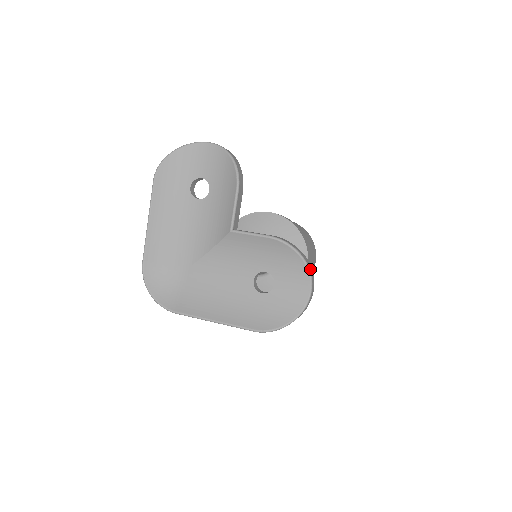
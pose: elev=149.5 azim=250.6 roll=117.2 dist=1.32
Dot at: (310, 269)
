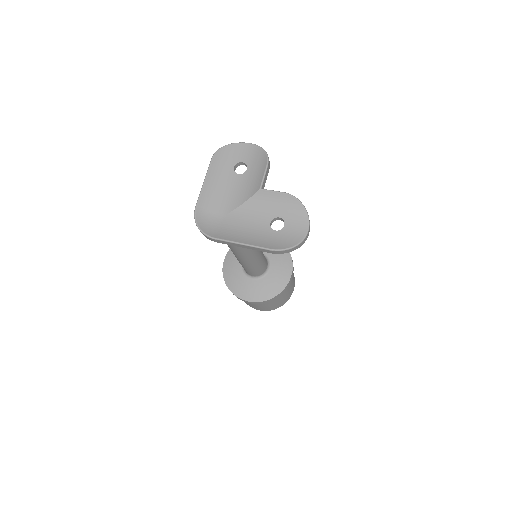
Dot at: occluded
